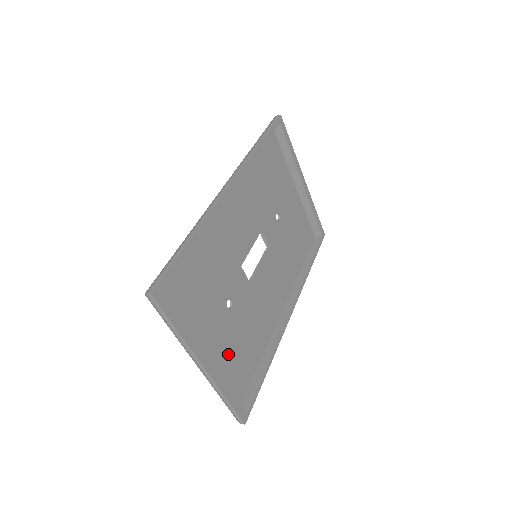
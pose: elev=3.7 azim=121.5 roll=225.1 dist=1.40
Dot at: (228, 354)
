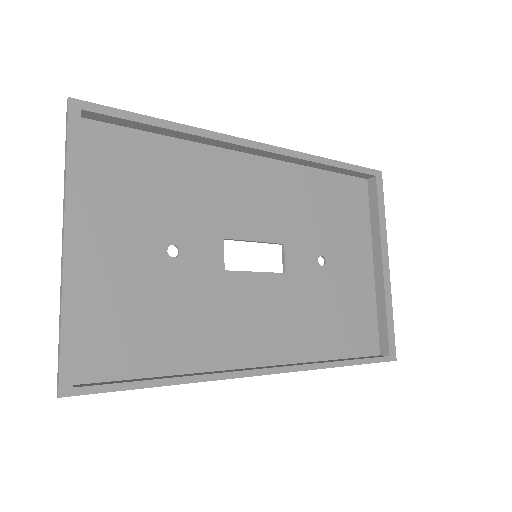
Dot at: (123, 297)
